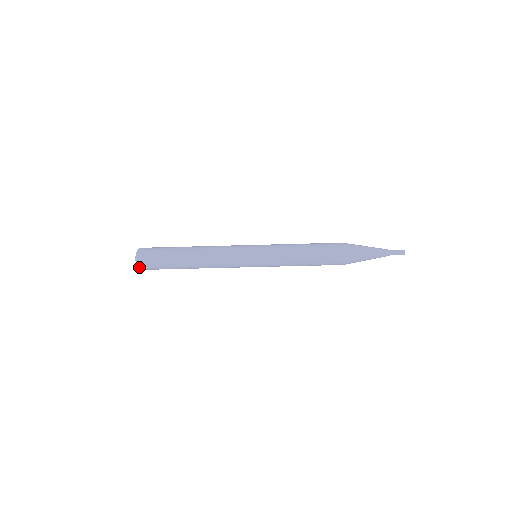
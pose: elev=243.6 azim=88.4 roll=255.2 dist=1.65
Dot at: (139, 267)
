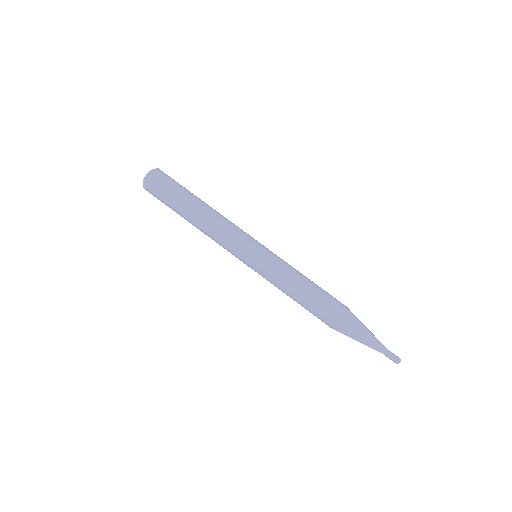
Dot at: (150, 174)
